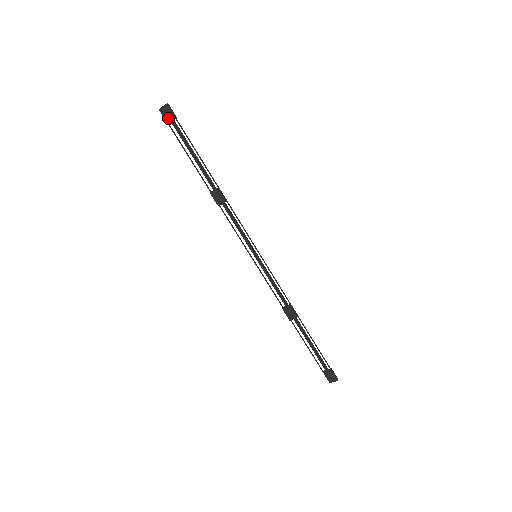
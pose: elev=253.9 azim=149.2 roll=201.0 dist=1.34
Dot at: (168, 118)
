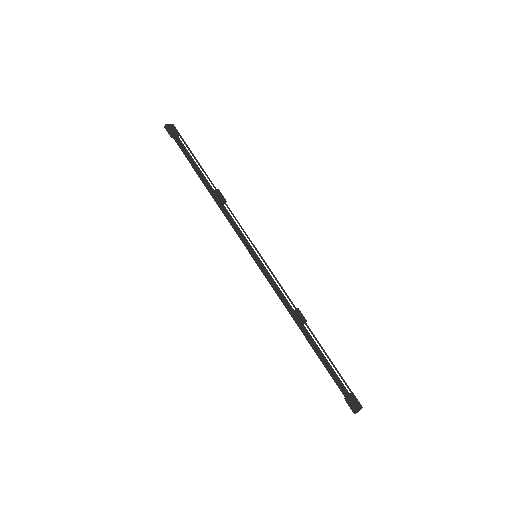
Dot at: (174, 132)
